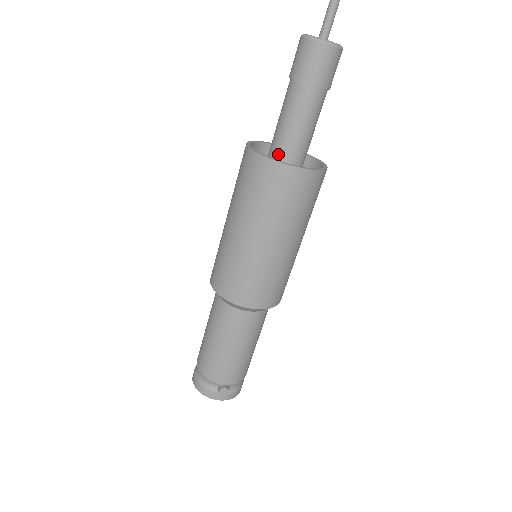
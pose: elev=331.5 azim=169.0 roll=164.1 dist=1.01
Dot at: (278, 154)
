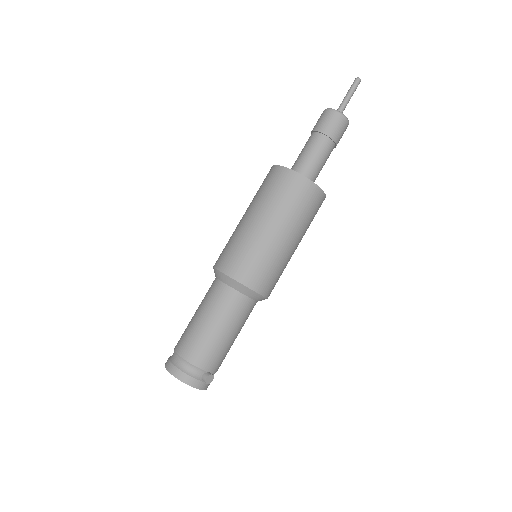
Dot at: occluded
